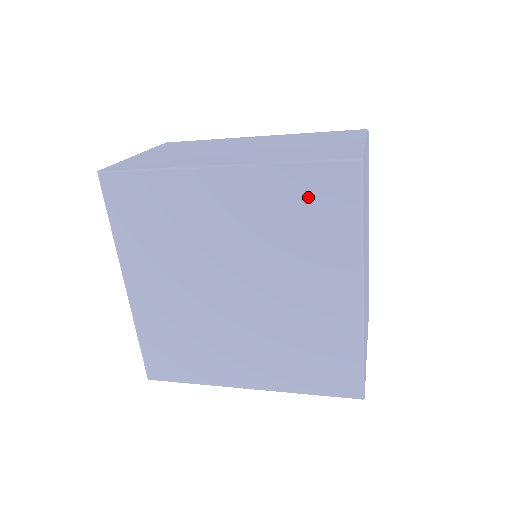
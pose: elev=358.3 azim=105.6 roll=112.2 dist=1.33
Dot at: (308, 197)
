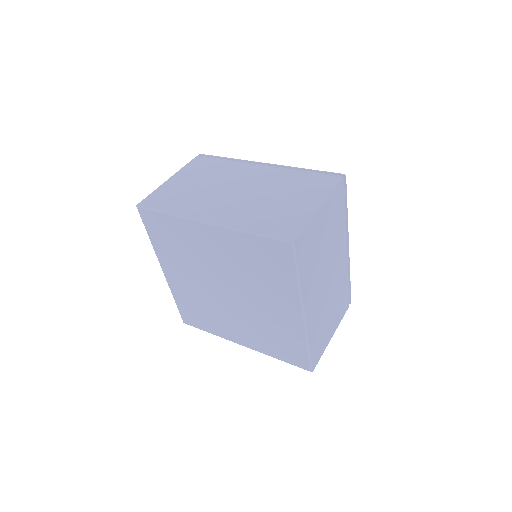
Dot at: (263, 255)
